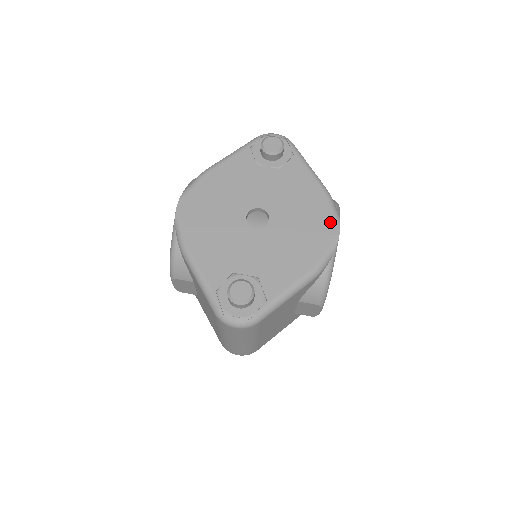
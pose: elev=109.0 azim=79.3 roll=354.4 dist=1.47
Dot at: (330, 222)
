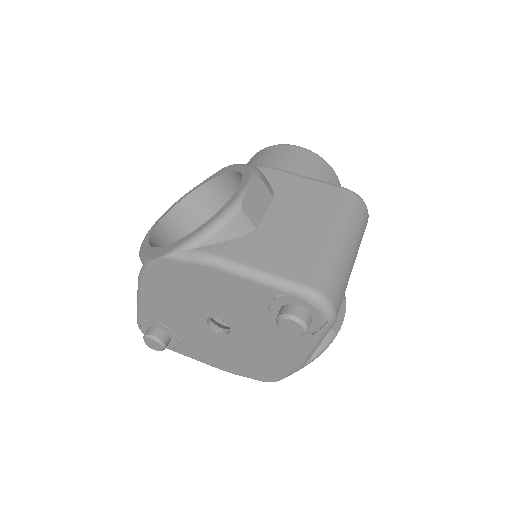
Dot at: (271, 375)
